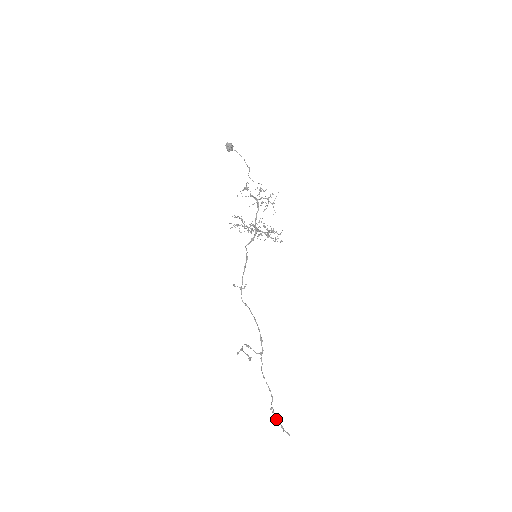
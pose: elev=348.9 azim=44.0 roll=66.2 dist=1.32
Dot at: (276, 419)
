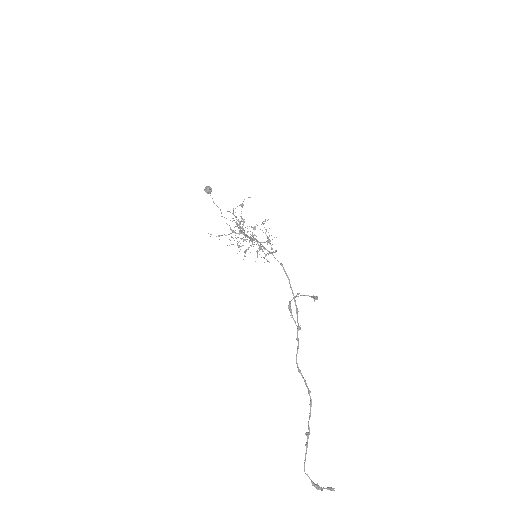
Dot at: occluded
